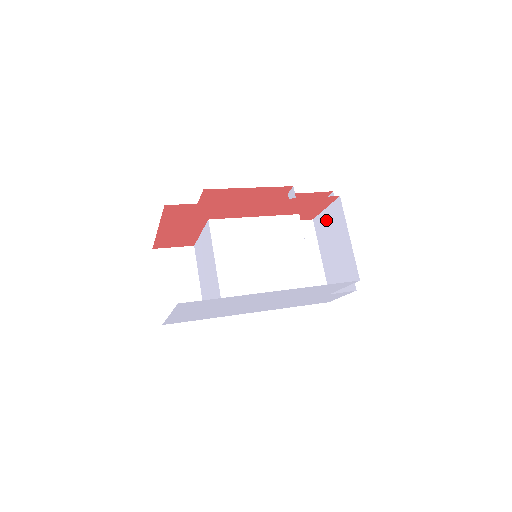
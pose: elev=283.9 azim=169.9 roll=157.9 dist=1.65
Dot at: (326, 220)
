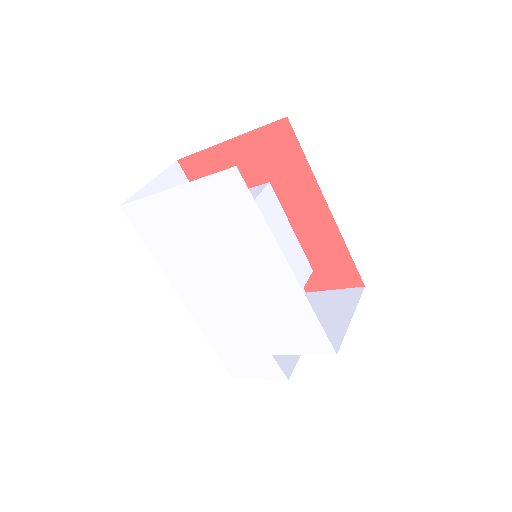
Dot at: (327, 297)
